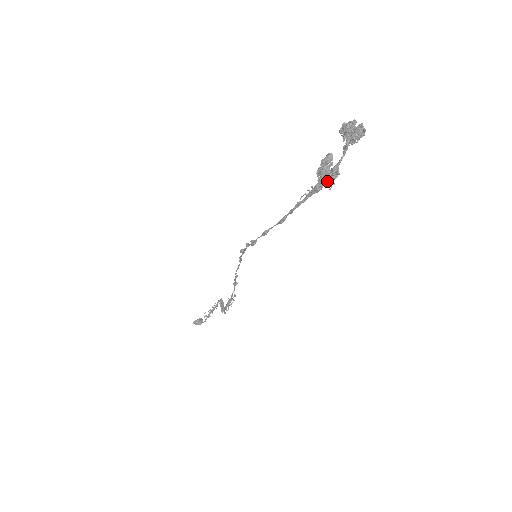
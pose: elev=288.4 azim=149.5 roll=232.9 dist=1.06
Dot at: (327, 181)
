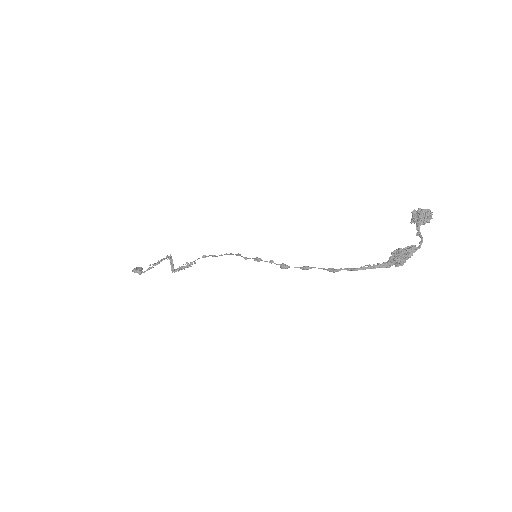
Dot at: (400, 264)
